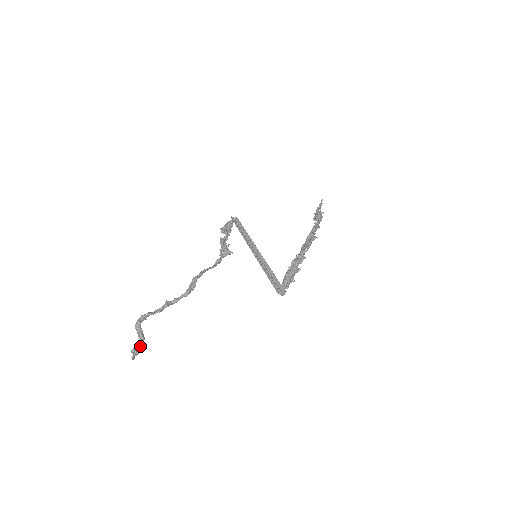
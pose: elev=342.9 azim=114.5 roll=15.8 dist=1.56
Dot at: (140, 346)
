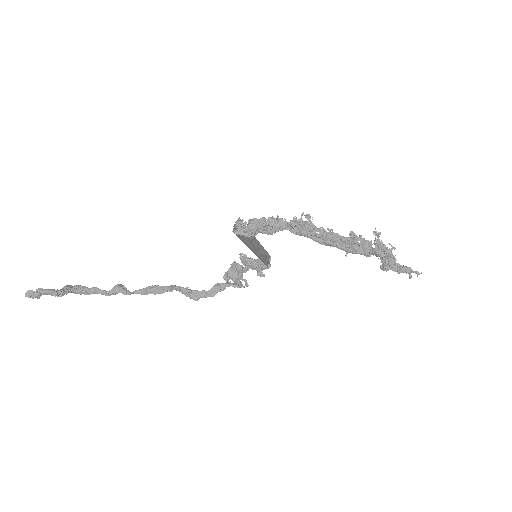
Dot at: (48, 290)
